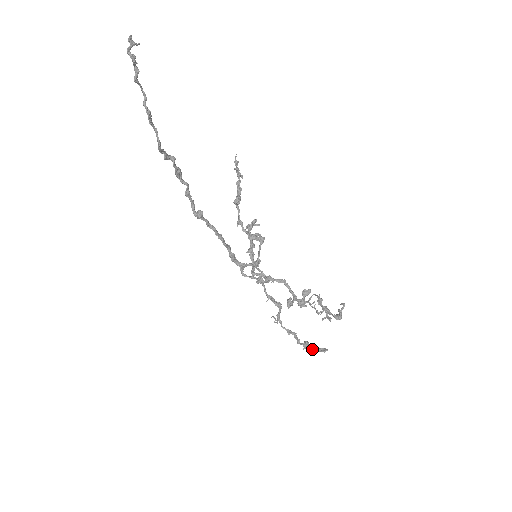
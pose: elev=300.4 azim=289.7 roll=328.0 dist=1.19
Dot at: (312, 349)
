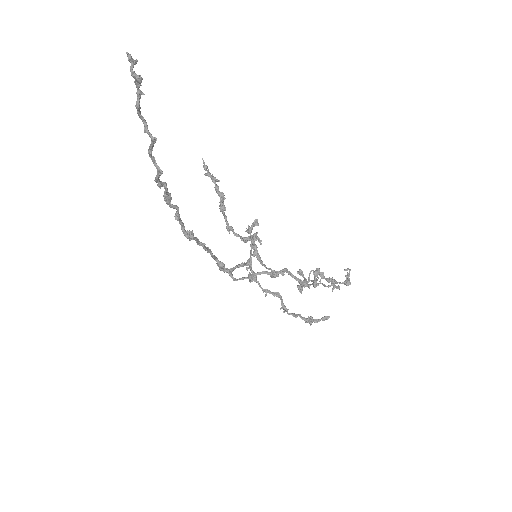
Dot at: (316, 322)
